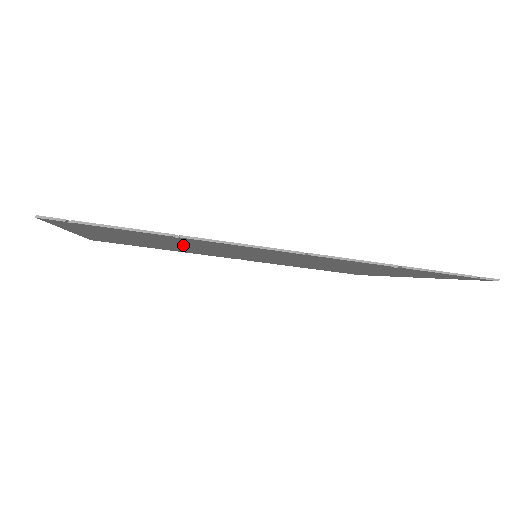
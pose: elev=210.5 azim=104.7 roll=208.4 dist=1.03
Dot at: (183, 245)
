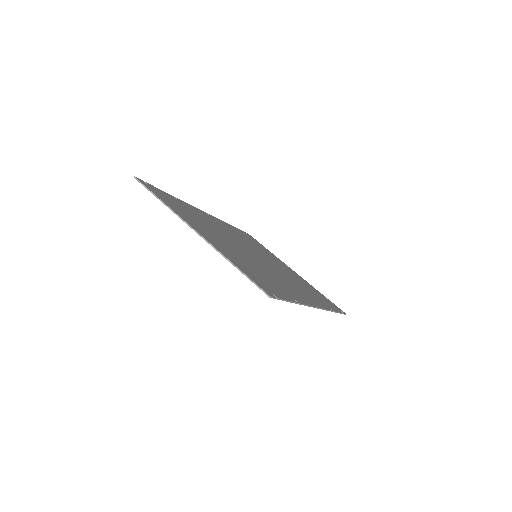
Dot at: (249, 260)
